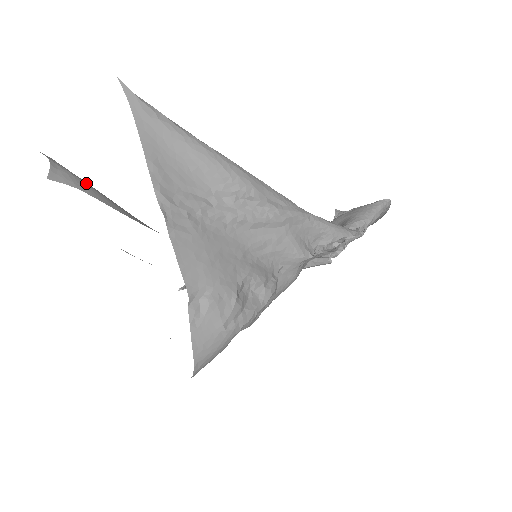
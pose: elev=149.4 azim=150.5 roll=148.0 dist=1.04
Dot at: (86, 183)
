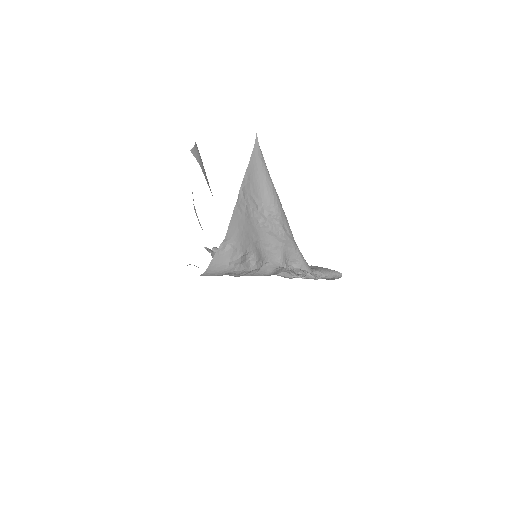
Dot at: occluded
